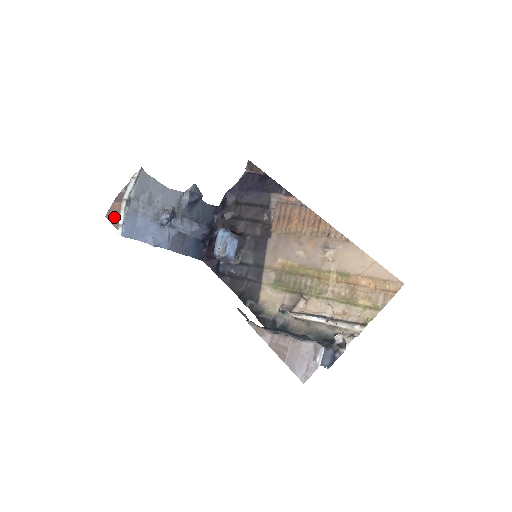
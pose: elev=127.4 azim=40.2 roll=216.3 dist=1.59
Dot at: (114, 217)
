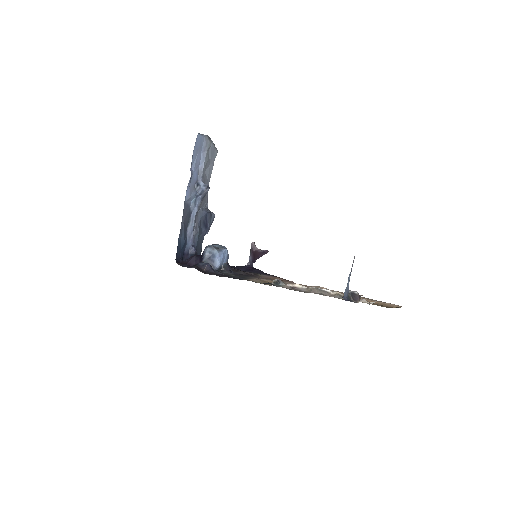
Dot at: occluded
